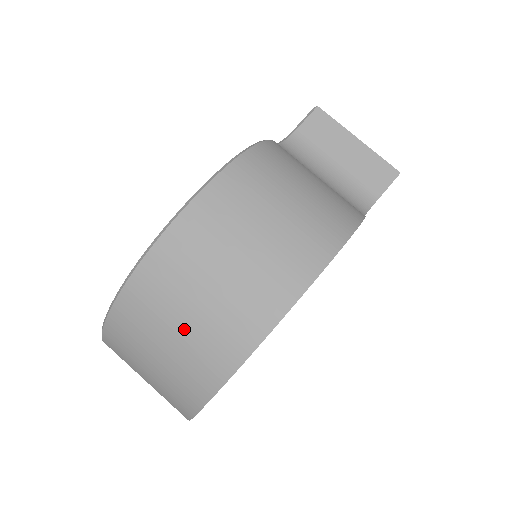
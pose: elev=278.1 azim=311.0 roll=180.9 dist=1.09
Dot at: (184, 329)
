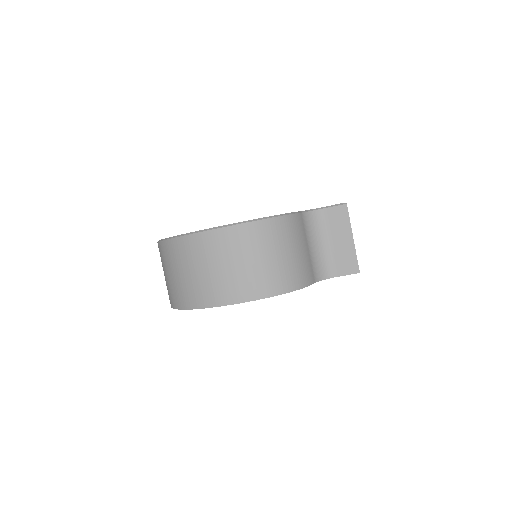
Dot at: (185, 276)
